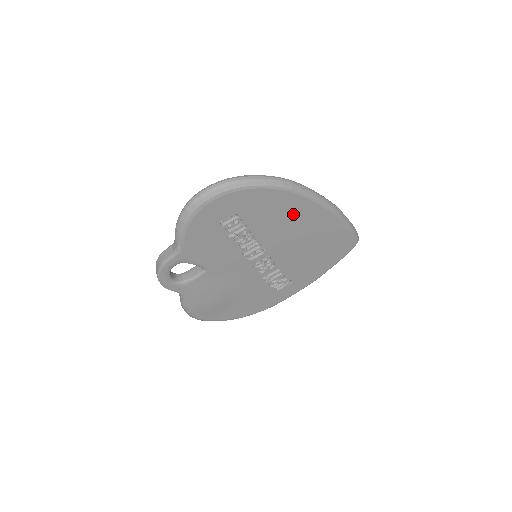
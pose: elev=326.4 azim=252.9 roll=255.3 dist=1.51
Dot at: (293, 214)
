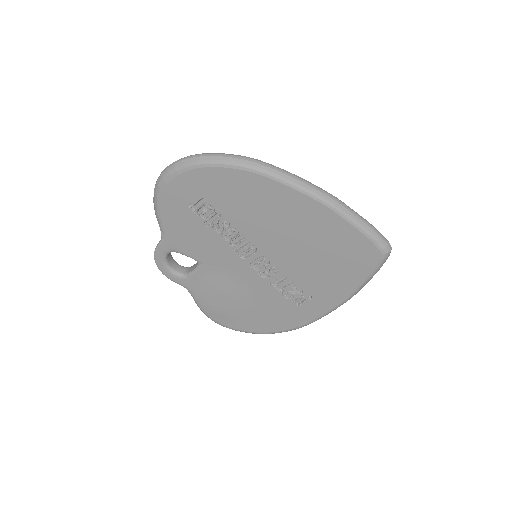
Dot at: (270, 203)
